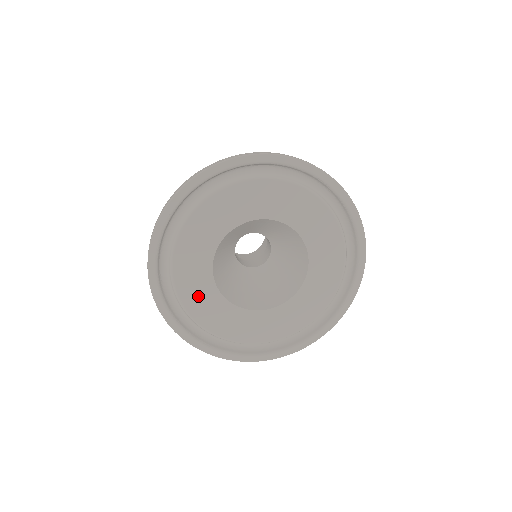
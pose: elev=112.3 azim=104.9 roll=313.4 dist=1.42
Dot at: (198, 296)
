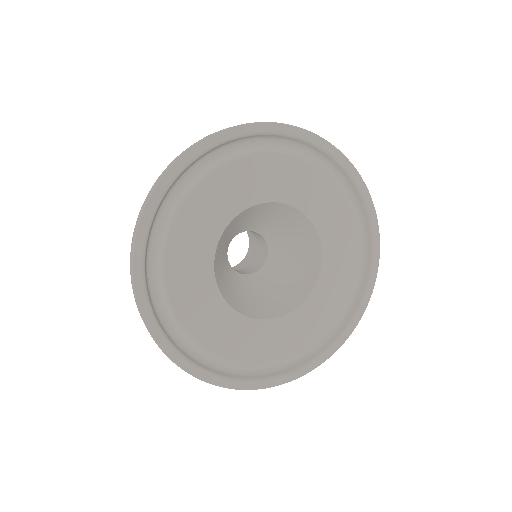
Dot at: (193, 295)
